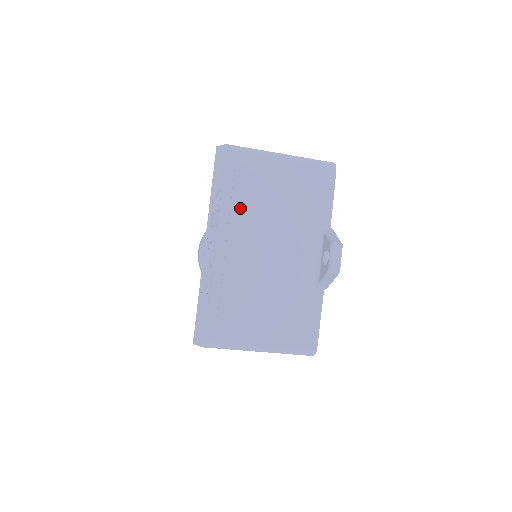
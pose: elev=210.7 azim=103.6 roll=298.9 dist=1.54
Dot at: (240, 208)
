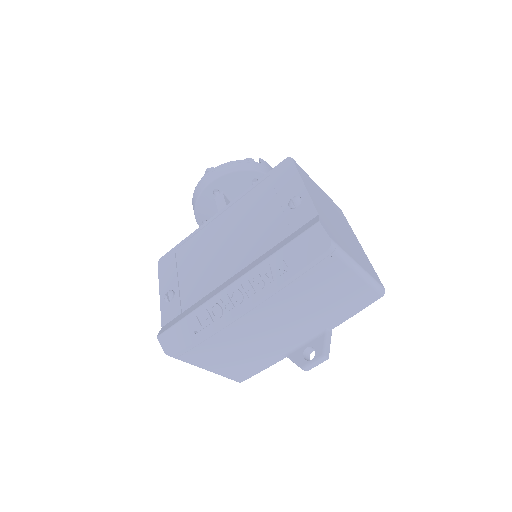
Dot at: (287, 293)
